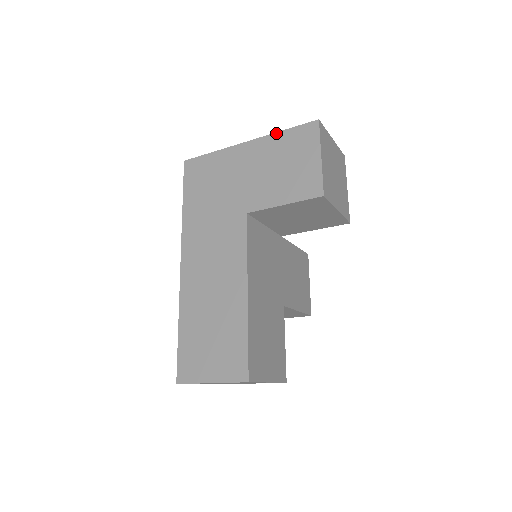
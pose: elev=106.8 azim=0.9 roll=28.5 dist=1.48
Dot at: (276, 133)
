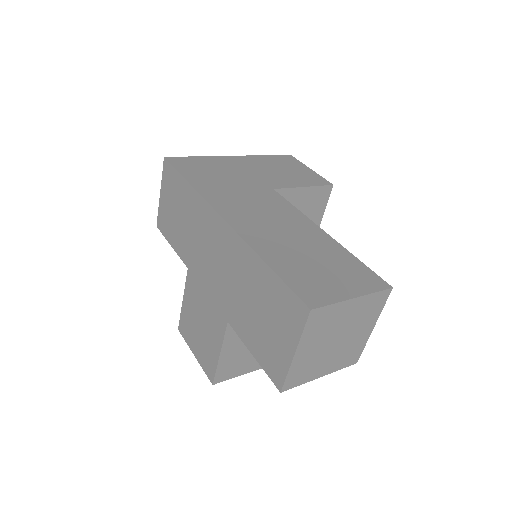
Dot at: (260, 155)
